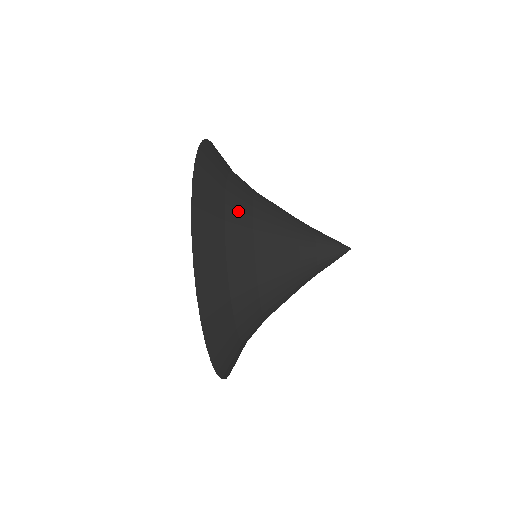
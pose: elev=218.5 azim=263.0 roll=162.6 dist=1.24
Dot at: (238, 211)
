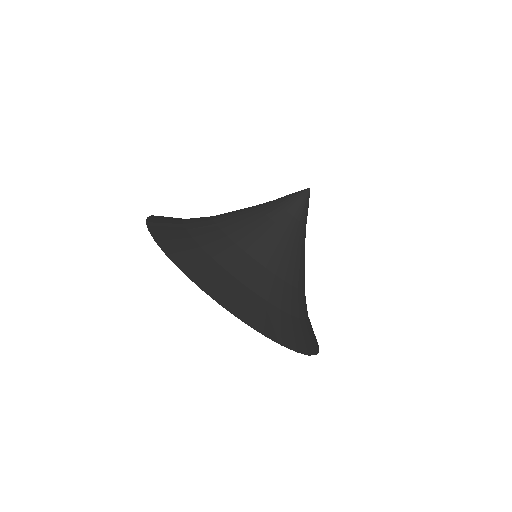
Dot at: (214, 243)
